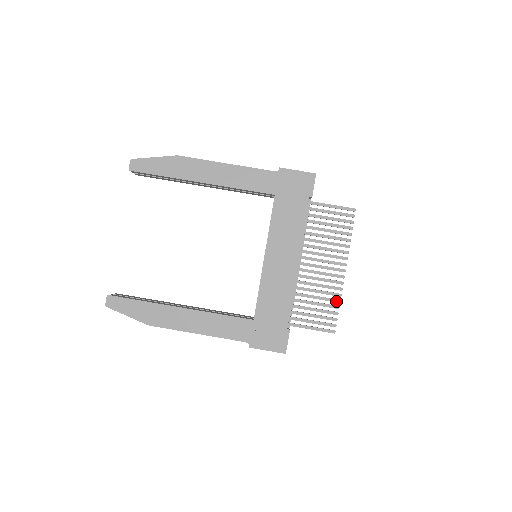
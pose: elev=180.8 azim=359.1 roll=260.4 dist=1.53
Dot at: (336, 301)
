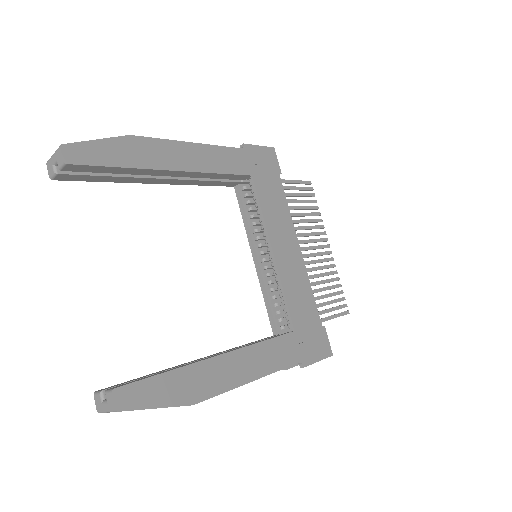
Dot at: (337, 279)
